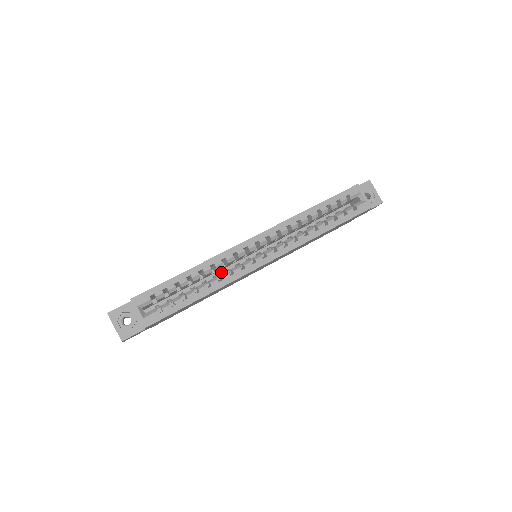
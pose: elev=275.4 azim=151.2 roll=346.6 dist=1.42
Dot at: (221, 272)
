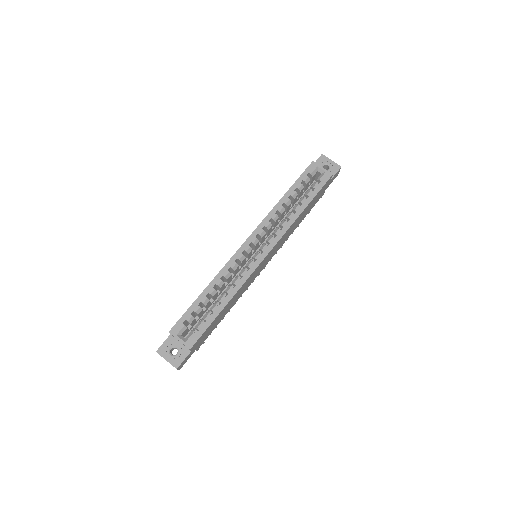
Dot at: occluded
